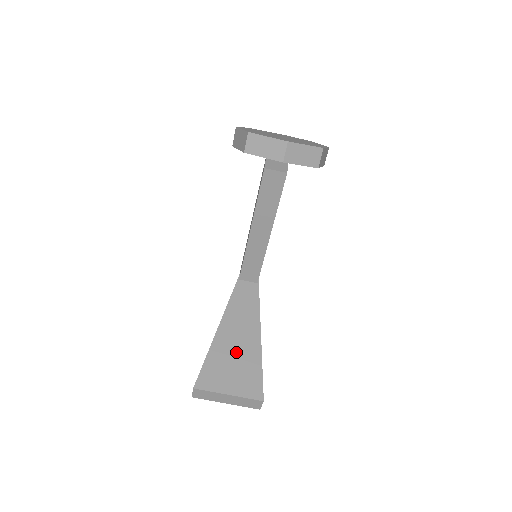
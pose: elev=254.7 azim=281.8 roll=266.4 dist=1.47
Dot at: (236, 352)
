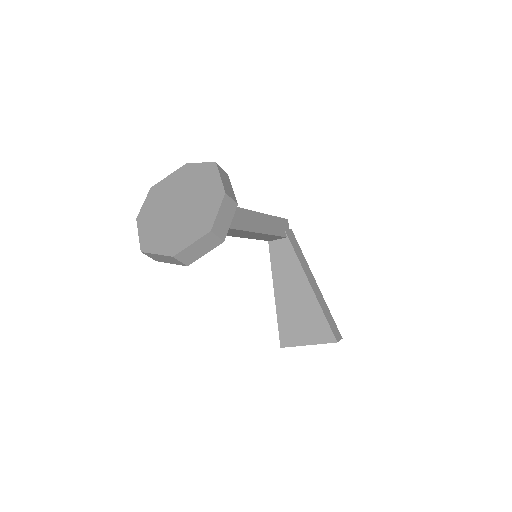
Dot at: (298, 310)
